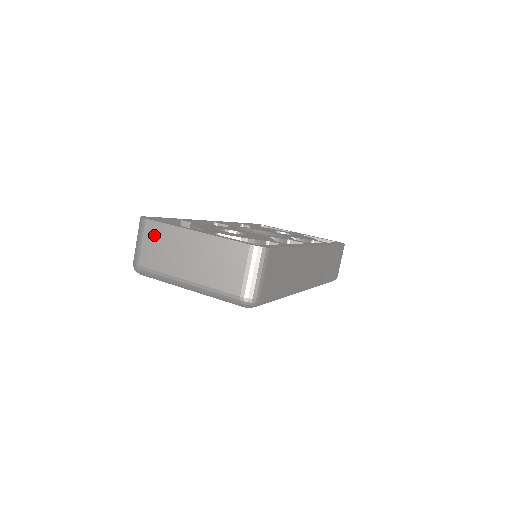
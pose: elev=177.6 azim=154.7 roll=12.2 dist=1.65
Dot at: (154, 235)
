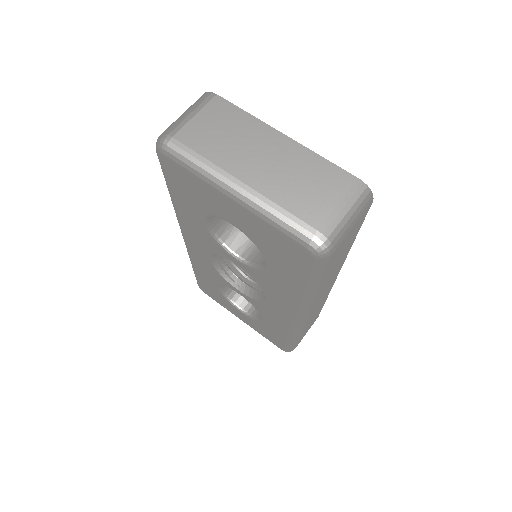
Dot at: (219, 115)
